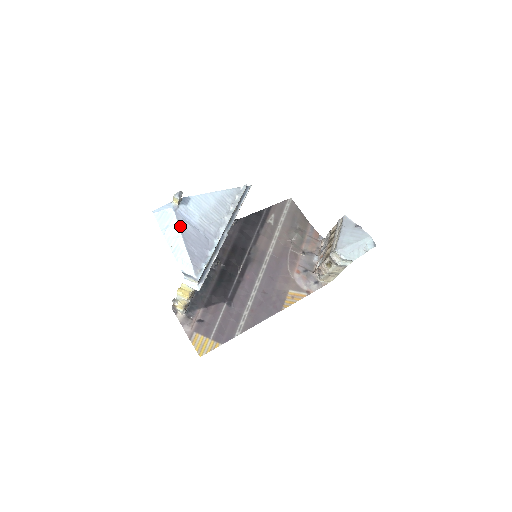
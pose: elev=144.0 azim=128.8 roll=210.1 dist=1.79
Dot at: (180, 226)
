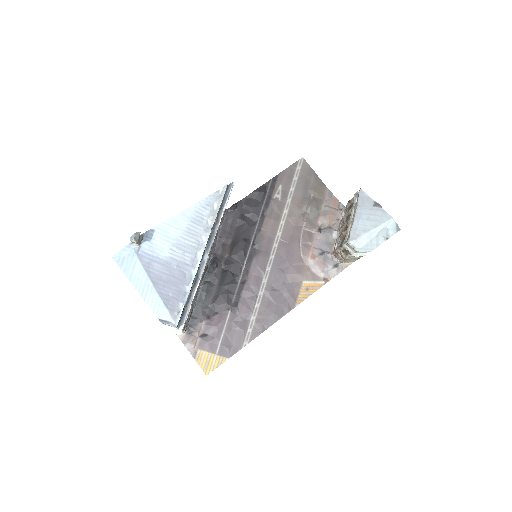
Dot at: (146, 269)
